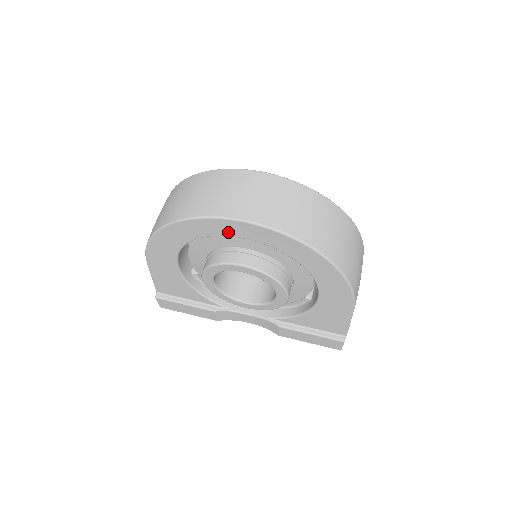
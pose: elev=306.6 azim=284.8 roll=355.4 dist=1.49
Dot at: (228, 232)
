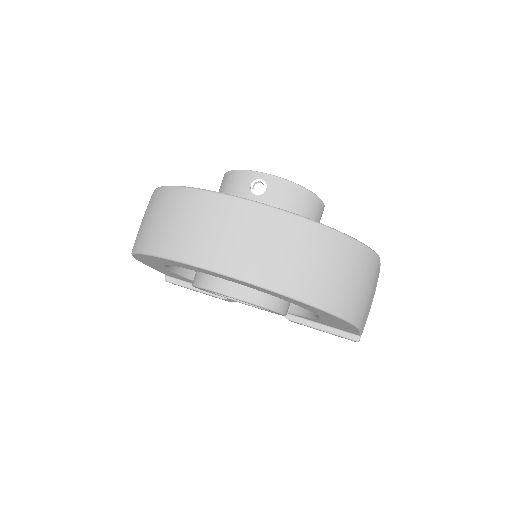
Dot at: (200, 271)
